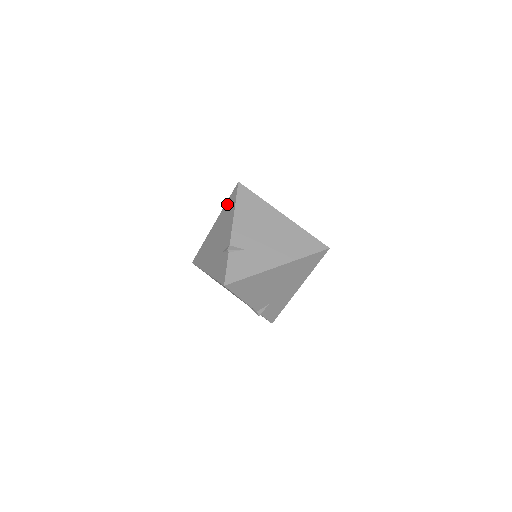
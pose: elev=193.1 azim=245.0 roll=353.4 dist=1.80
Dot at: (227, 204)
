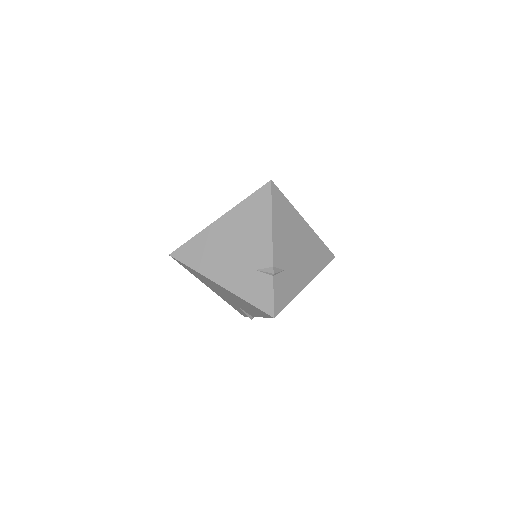
Dot at: (249, 202)
